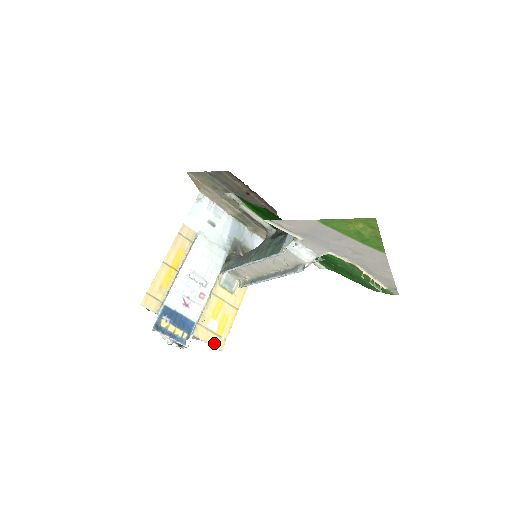
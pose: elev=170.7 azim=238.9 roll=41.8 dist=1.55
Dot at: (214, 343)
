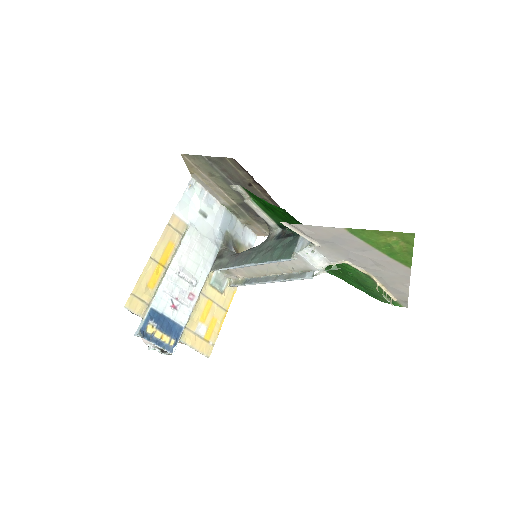
Dot at: (202, 349)
